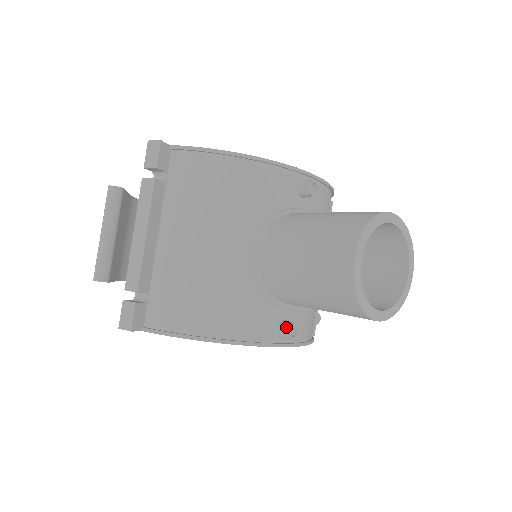
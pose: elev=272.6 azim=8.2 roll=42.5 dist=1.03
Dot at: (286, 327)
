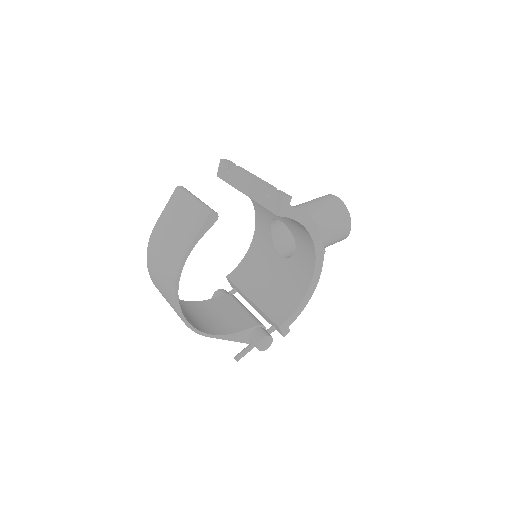
Dot at: occluded
